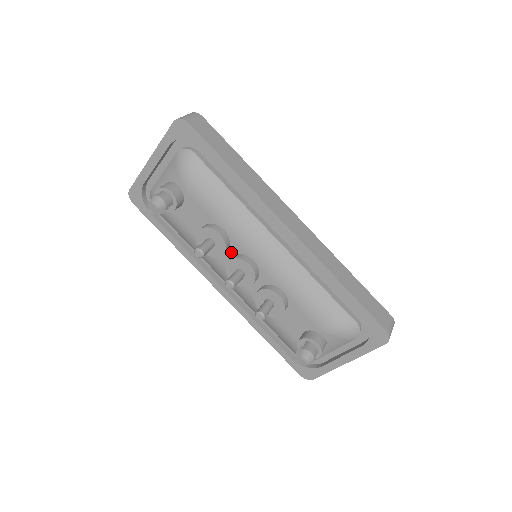
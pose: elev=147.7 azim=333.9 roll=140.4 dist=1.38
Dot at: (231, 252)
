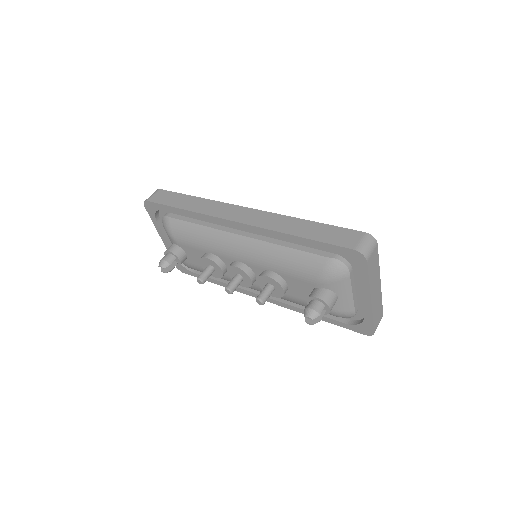
Dot at: (228, 266)
